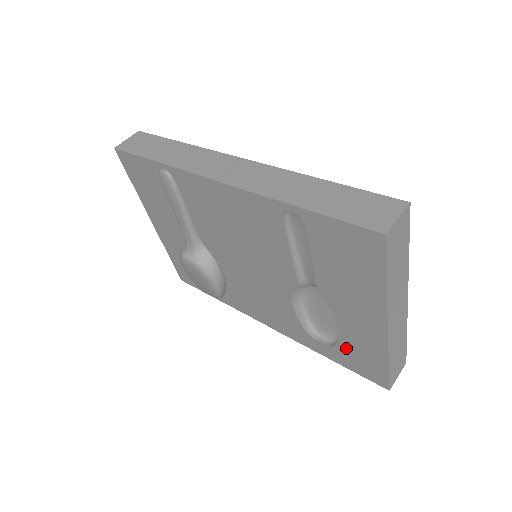
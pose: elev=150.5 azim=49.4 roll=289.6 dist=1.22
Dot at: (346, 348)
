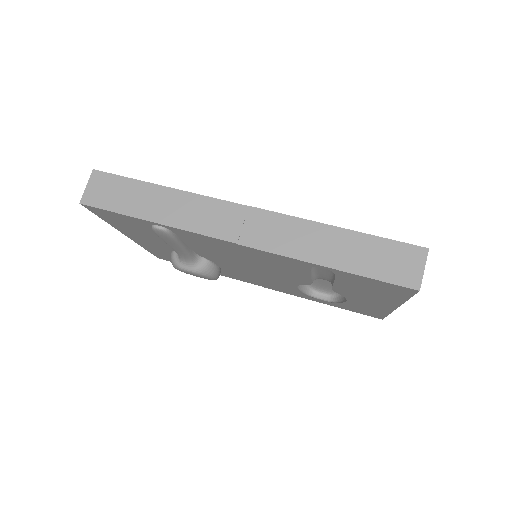
Dot at: (349, 306)
